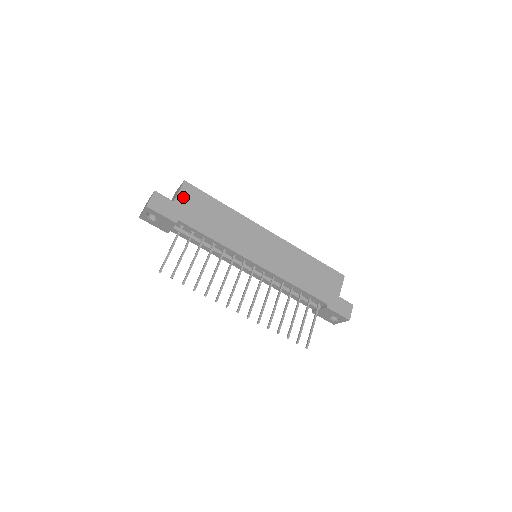
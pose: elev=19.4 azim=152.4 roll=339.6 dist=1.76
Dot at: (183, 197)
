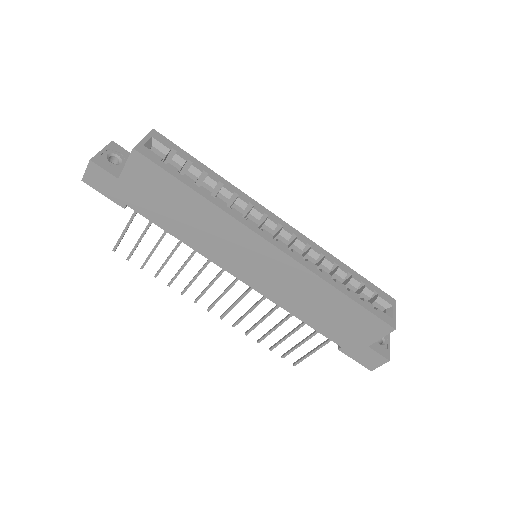
Dot at: (132, 174)
